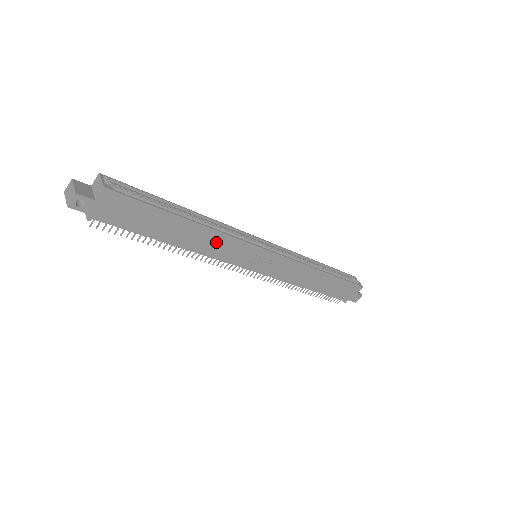
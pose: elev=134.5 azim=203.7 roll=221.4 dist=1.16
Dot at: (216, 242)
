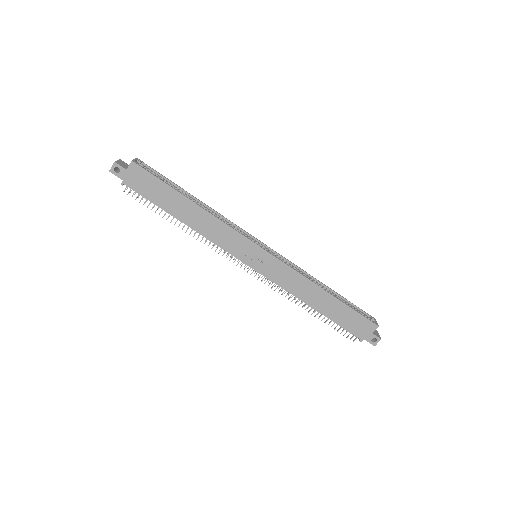
Dot at: (214, 227)
